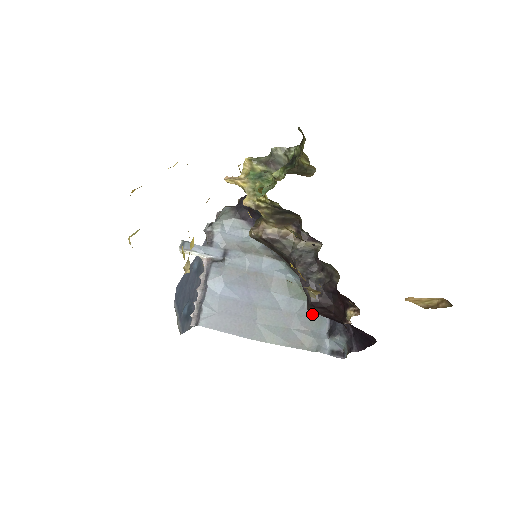
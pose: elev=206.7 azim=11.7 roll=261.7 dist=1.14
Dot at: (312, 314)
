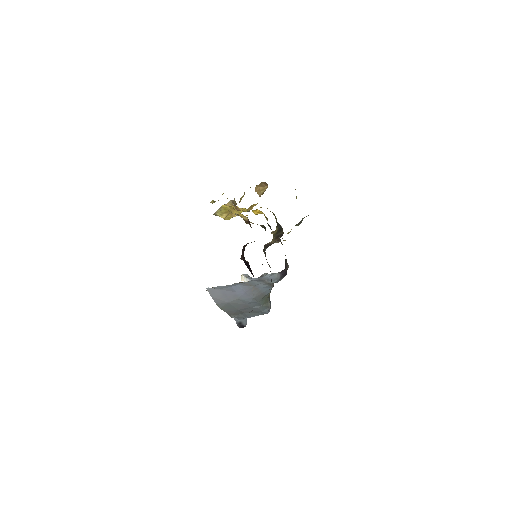
Dot at: (257, 311)
